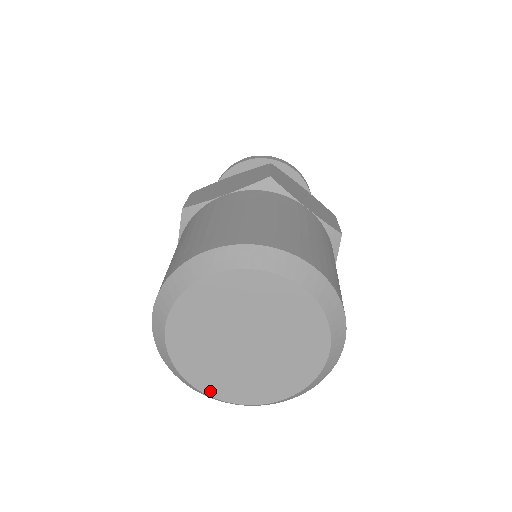
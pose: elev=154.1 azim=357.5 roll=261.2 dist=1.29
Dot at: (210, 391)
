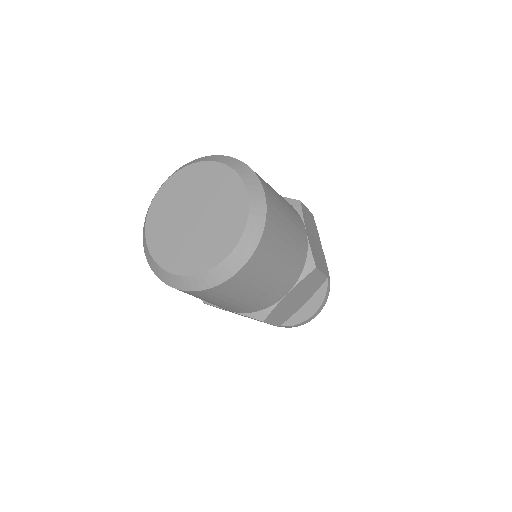
Dot at: (181, 271)
